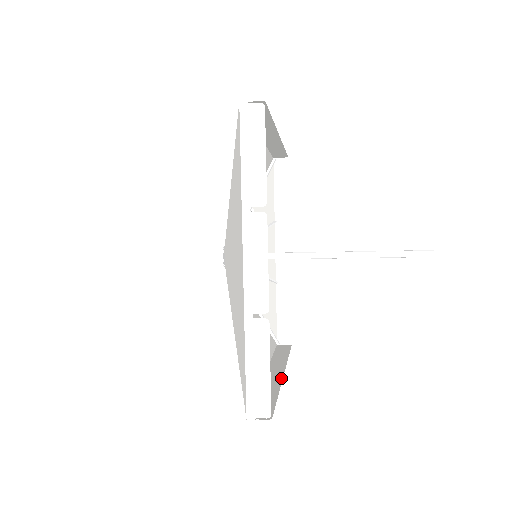
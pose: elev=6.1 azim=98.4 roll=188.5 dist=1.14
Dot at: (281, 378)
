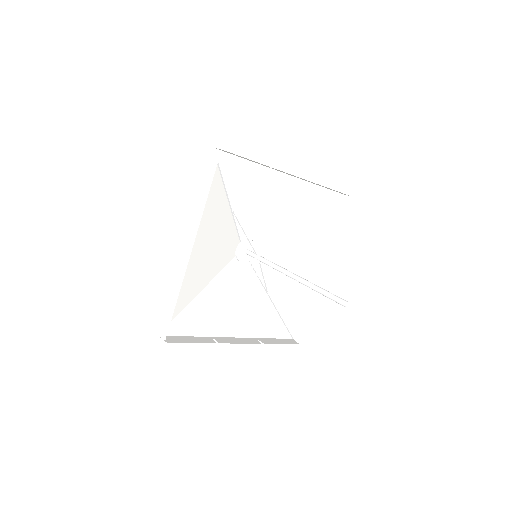
Dot at: (321, 283)
